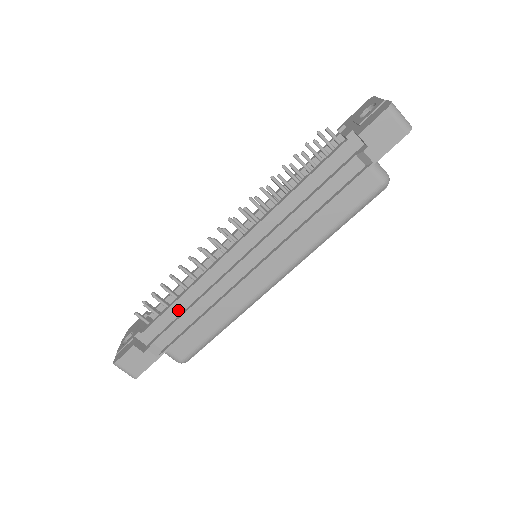
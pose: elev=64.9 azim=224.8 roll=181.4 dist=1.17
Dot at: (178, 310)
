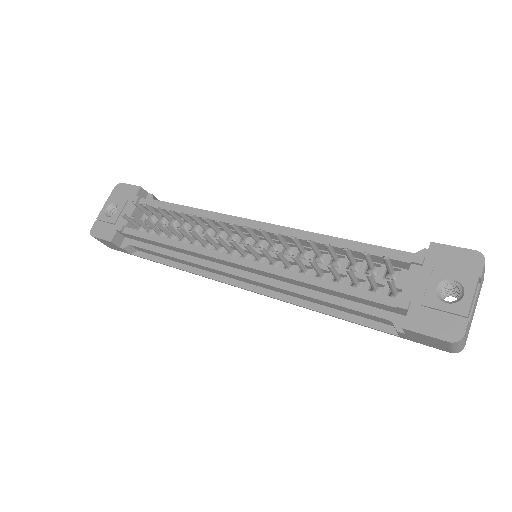
Dot at: (161, 246)
